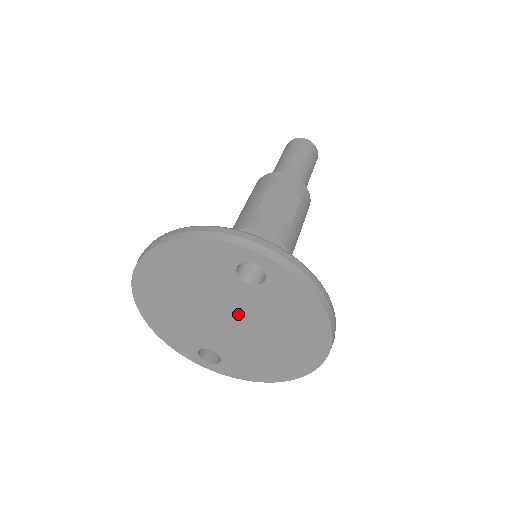
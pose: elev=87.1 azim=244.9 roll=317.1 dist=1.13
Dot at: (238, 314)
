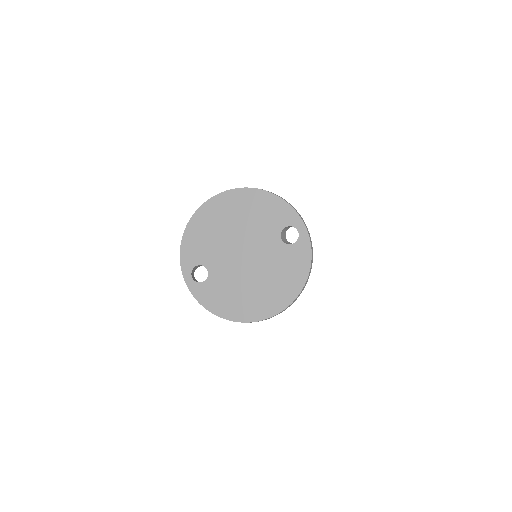
Dot at: (255, 255)
